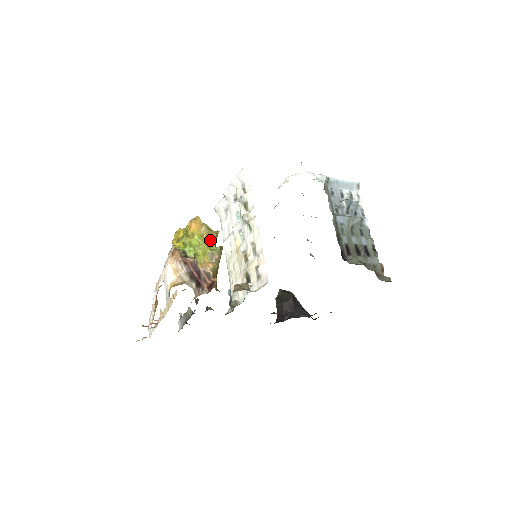
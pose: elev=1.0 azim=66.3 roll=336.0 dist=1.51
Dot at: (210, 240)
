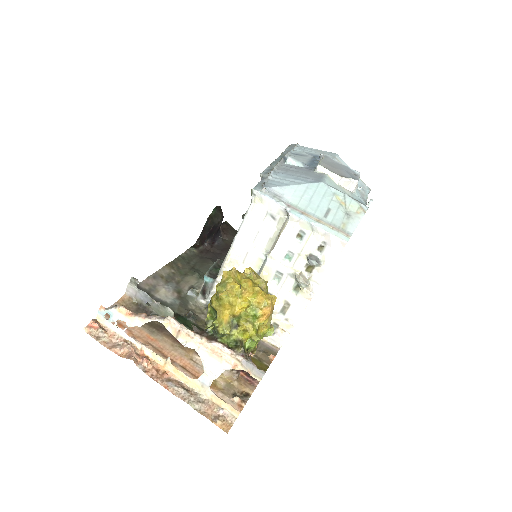
Dot at: occluded
